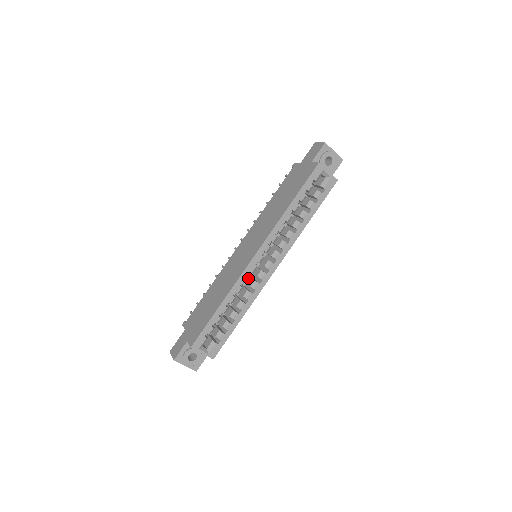
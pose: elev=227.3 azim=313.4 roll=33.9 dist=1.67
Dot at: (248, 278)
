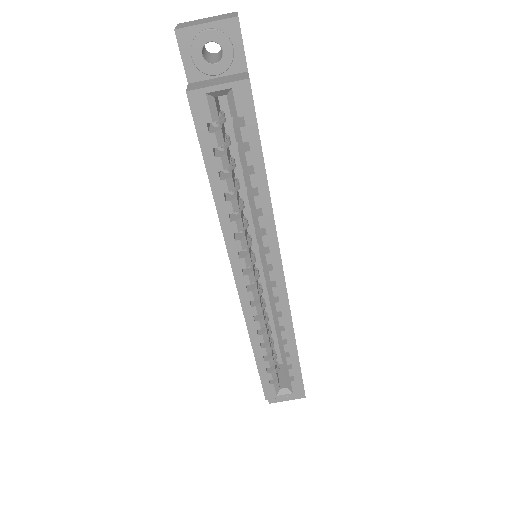
Dot at: (257, 307)
